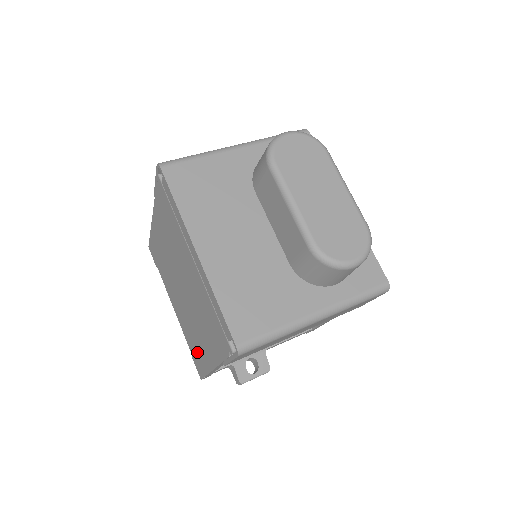
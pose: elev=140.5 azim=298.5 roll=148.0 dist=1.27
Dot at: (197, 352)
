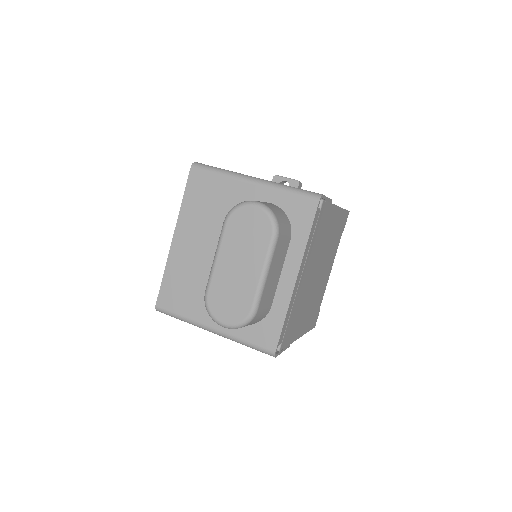
Dot at: occluded
